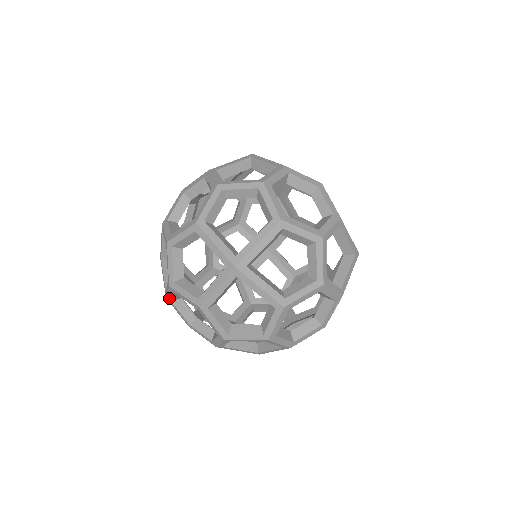
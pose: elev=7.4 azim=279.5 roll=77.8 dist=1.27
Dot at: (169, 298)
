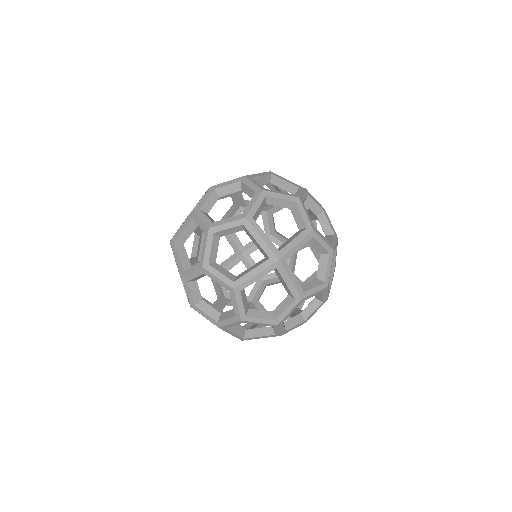
Dot at: (188, 278)
